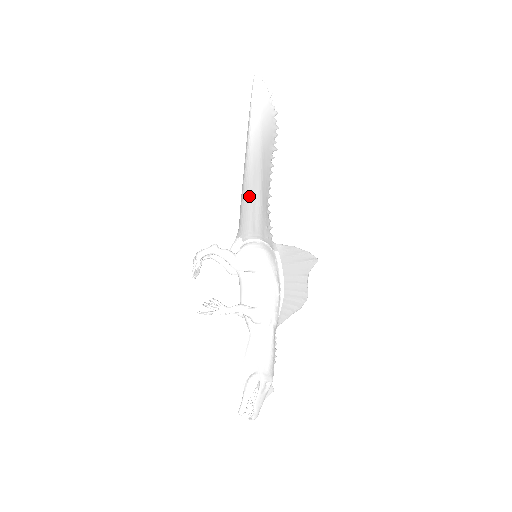
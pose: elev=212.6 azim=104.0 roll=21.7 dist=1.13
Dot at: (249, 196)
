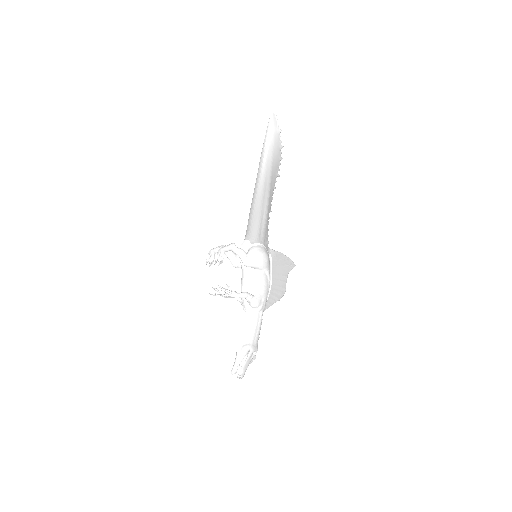
Dot at: (259, 210)
